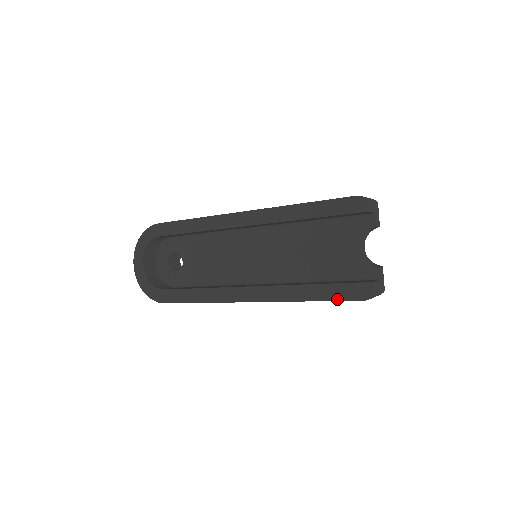
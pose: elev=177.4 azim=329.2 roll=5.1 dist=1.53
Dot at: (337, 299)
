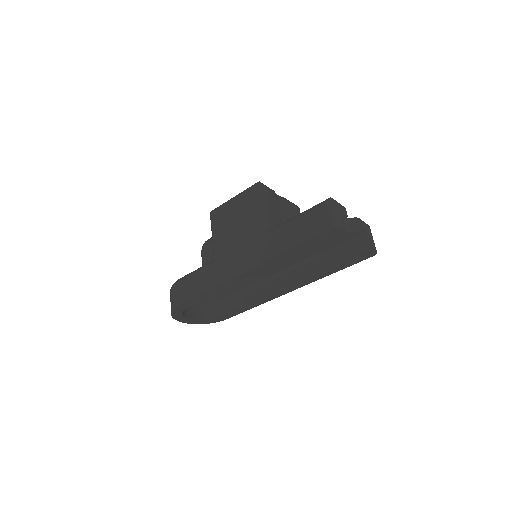
Dot at: (353, 264)
